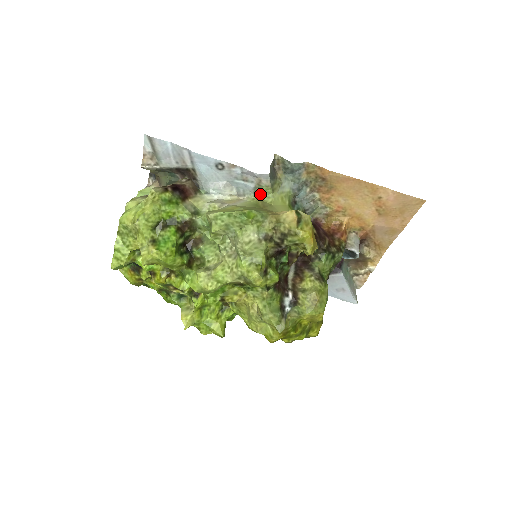
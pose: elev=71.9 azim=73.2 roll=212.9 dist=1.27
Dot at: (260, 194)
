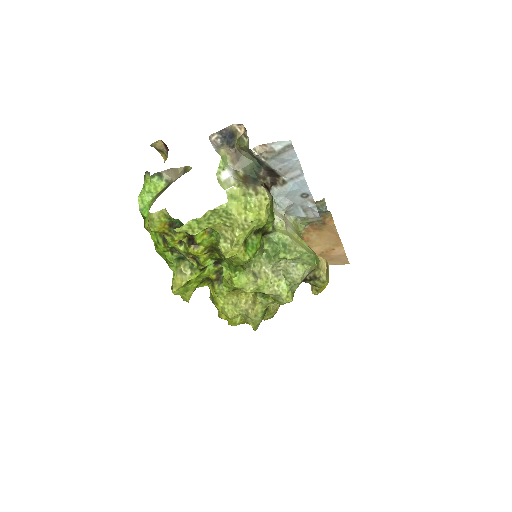
Dot at: (300, 222)
